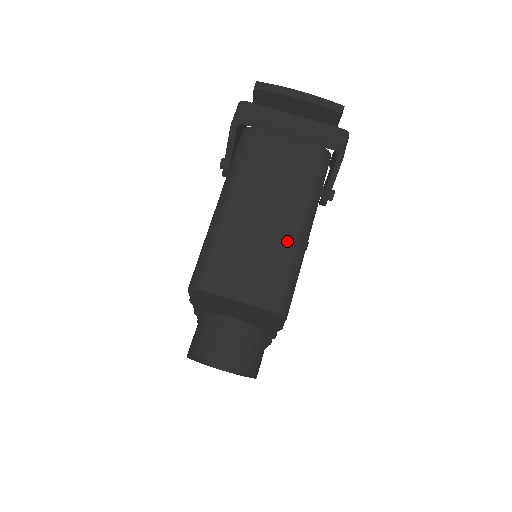
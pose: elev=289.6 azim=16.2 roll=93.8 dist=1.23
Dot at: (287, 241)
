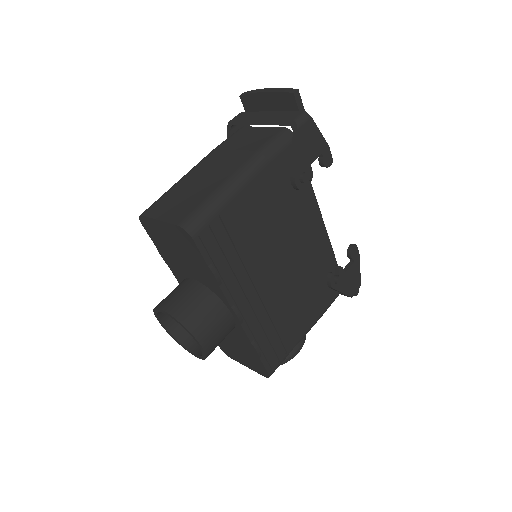
Dot at: (219, 182)
